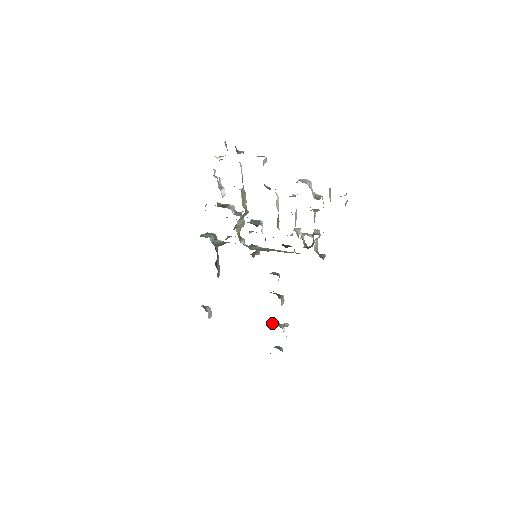
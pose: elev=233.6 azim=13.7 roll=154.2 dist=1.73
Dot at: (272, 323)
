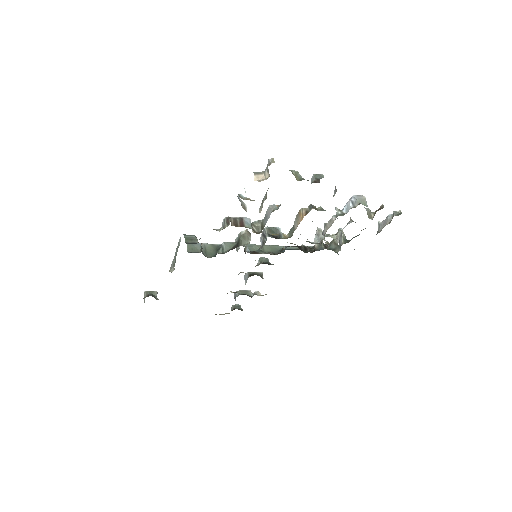
Dot at: (239, 293)
